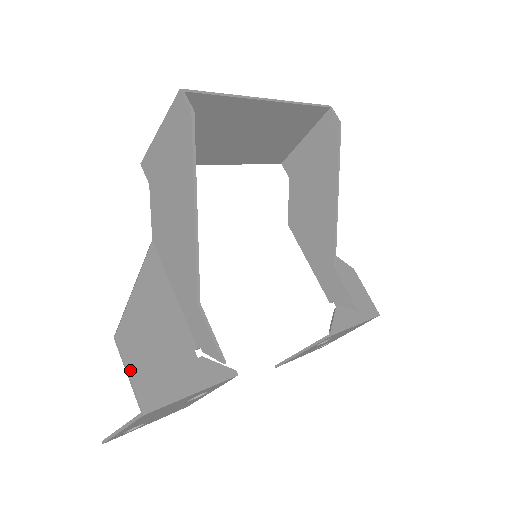
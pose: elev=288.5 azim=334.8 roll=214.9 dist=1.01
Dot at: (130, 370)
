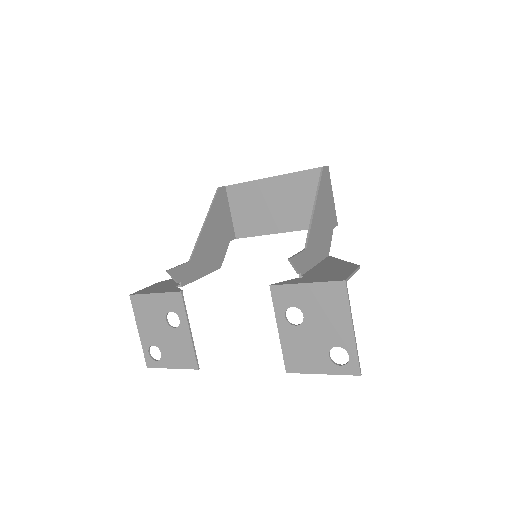
Dot at: (147, 288)
